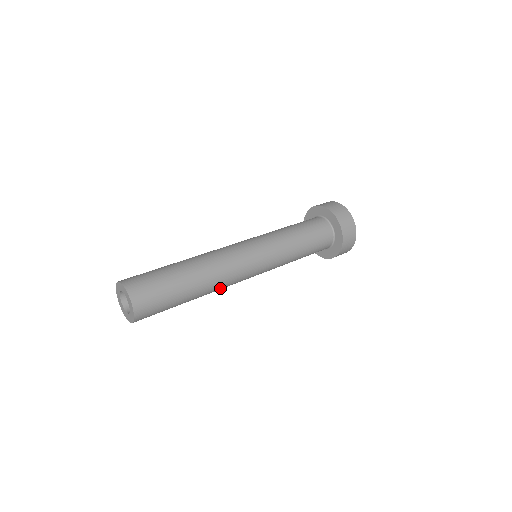
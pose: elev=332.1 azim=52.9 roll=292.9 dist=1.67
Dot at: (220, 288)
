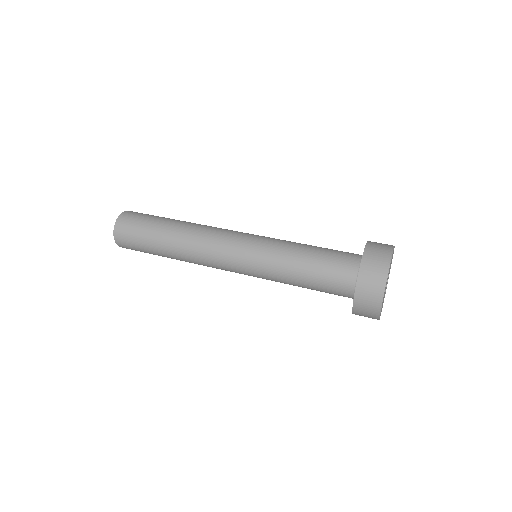
Dot at: (196, 262)
